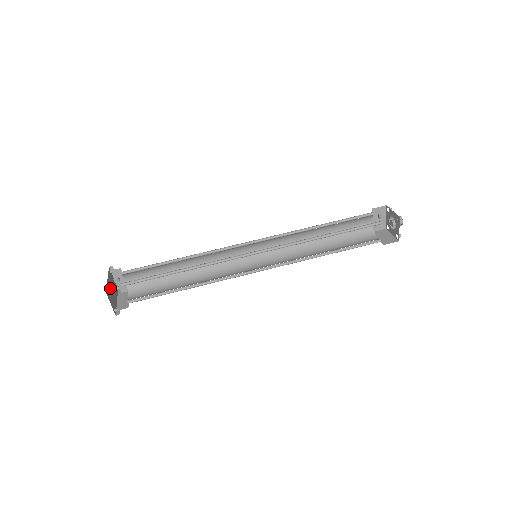
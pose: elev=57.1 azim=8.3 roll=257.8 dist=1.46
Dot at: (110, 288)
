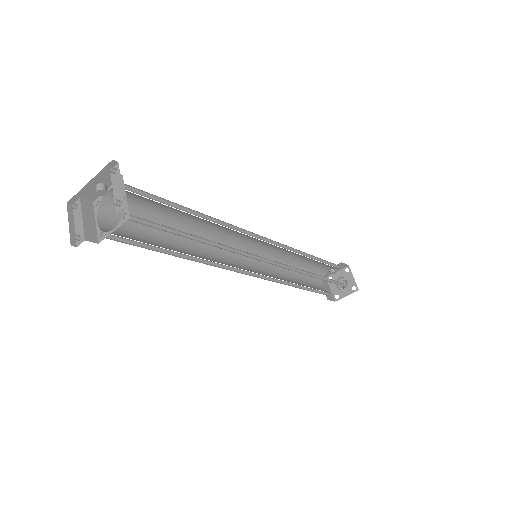
Dot at: occluded
